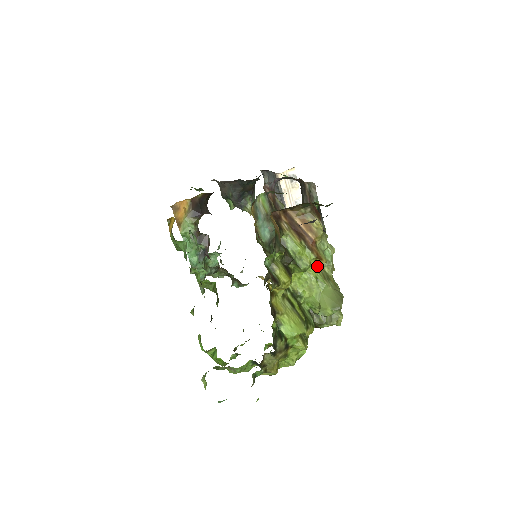
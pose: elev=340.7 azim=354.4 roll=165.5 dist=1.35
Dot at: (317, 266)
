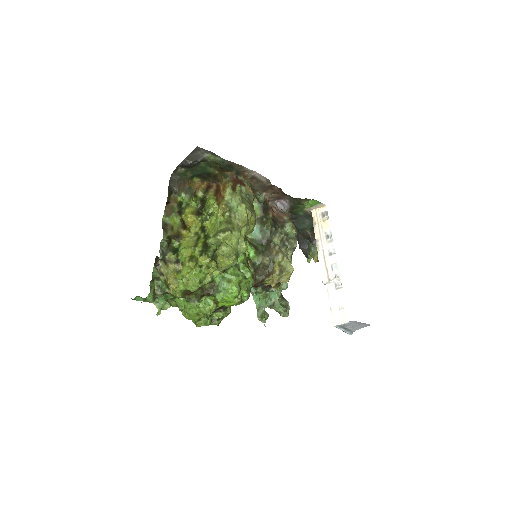
Dot at: (219, 211)
